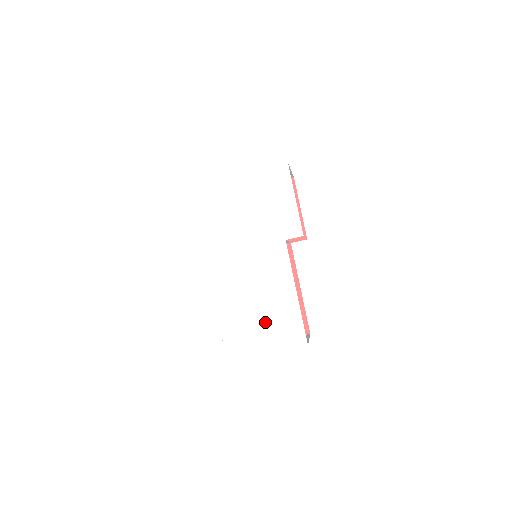
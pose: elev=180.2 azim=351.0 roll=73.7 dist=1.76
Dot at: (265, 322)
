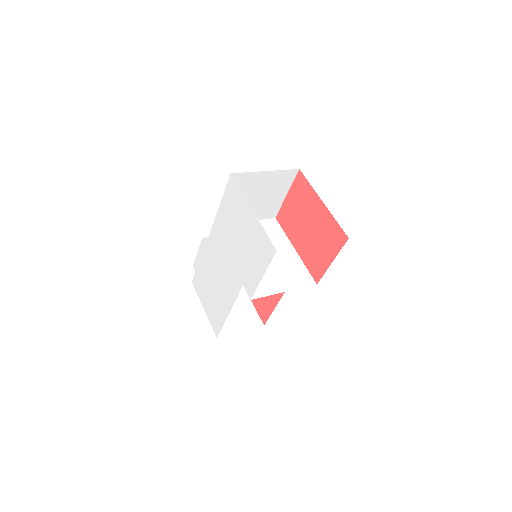
Dot at: (211, 298)
